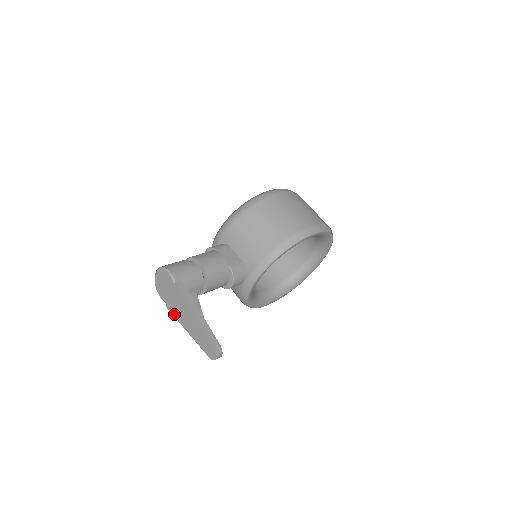
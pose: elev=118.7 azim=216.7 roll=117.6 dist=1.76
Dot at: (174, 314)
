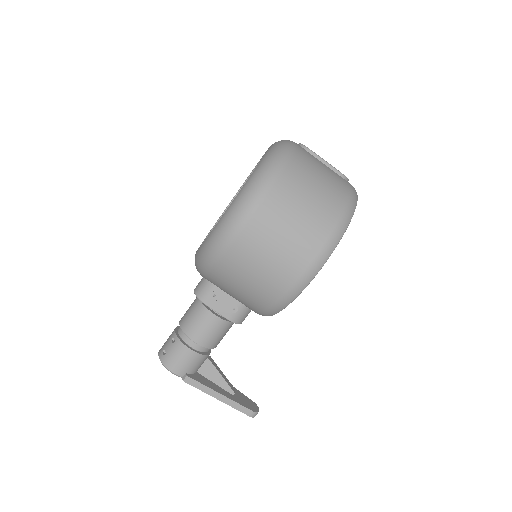
Dot at: occluded
